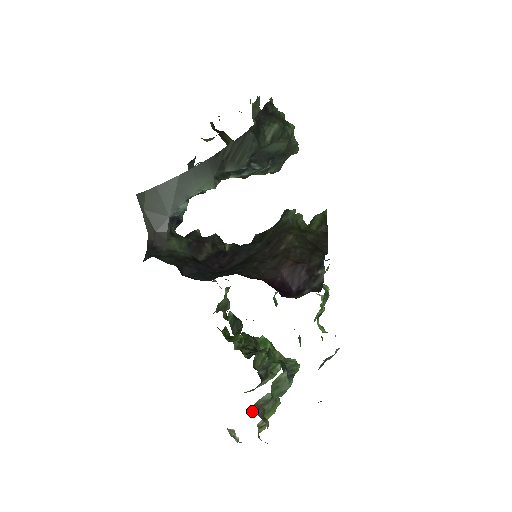
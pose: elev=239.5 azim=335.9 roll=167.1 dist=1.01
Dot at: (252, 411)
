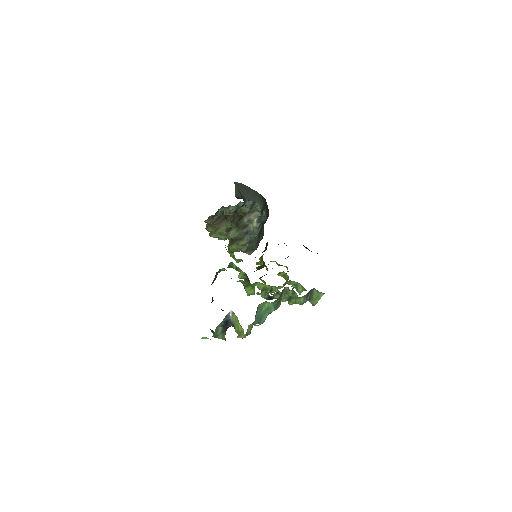
Dot at: occluded
